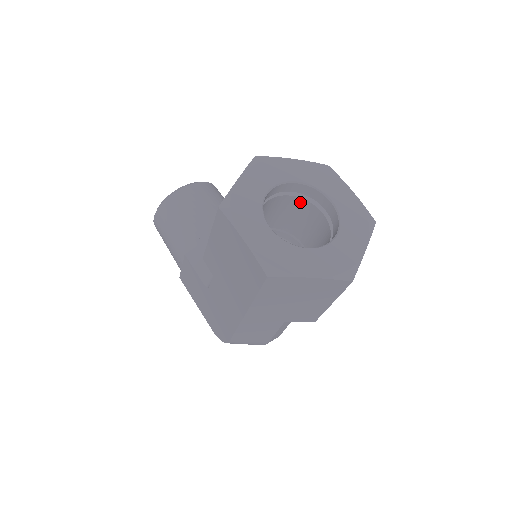
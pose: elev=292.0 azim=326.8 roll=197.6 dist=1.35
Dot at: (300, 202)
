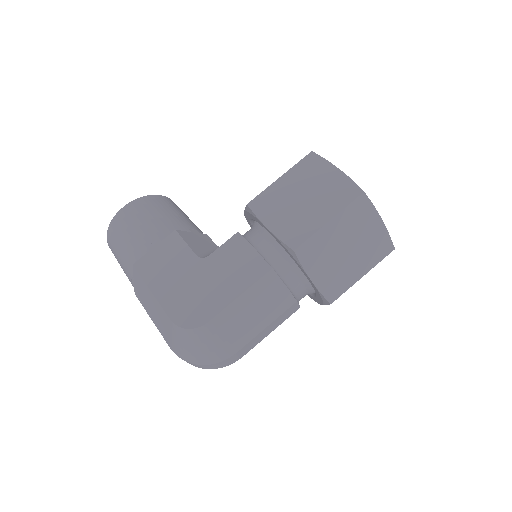
Dot at: occluded
